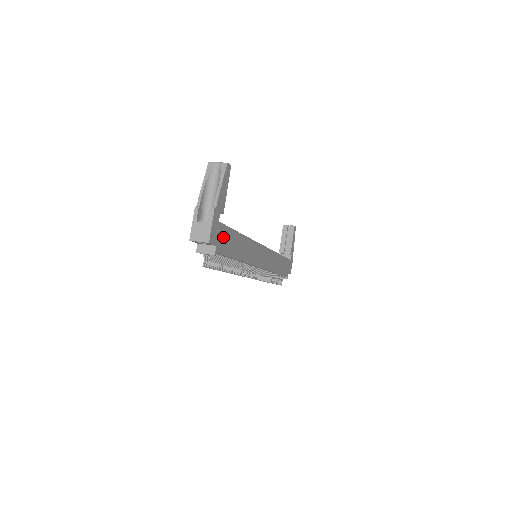
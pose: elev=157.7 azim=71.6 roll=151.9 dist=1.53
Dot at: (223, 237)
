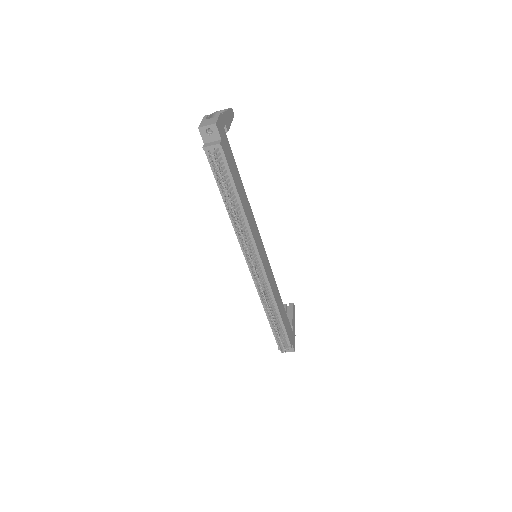
Dot at: (227, 148)
